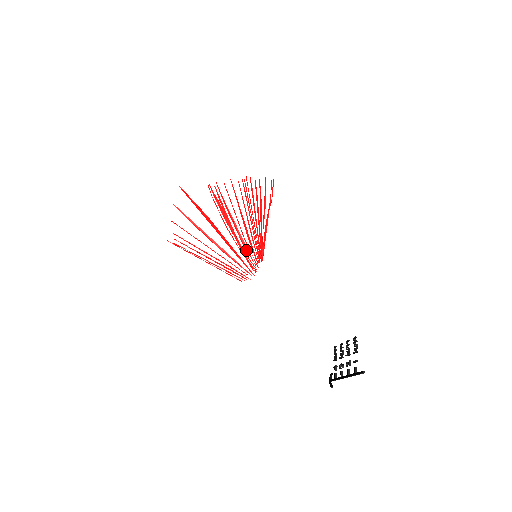
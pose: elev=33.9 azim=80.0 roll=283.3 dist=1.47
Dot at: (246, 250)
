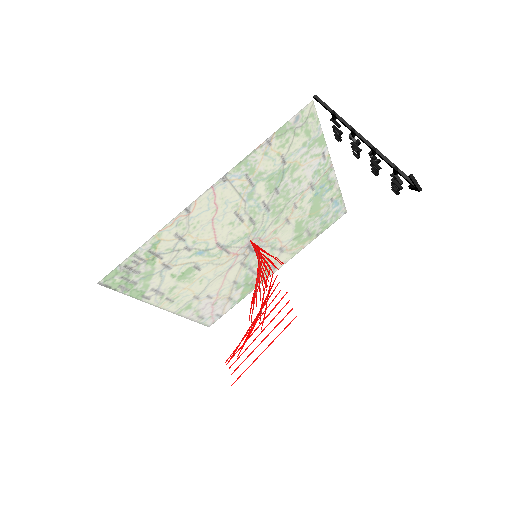
Dot at: (258, 273)
